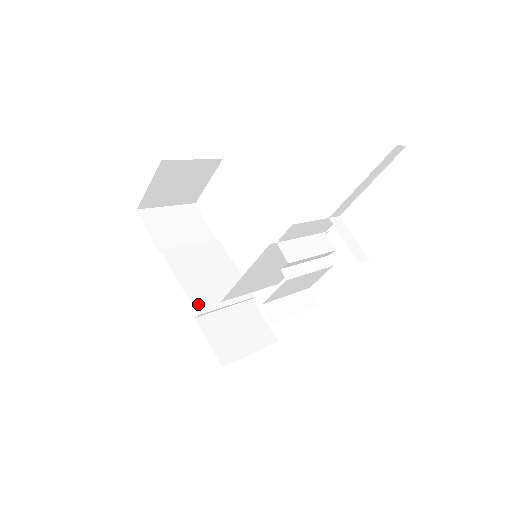
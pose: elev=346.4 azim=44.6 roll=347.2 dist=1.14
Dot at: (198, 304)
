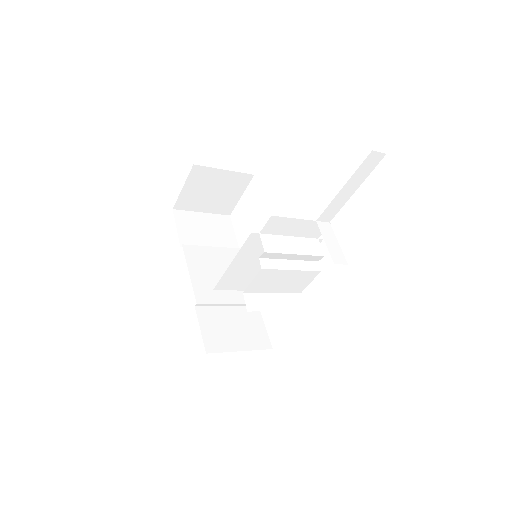
Dot at: (201, 295)
